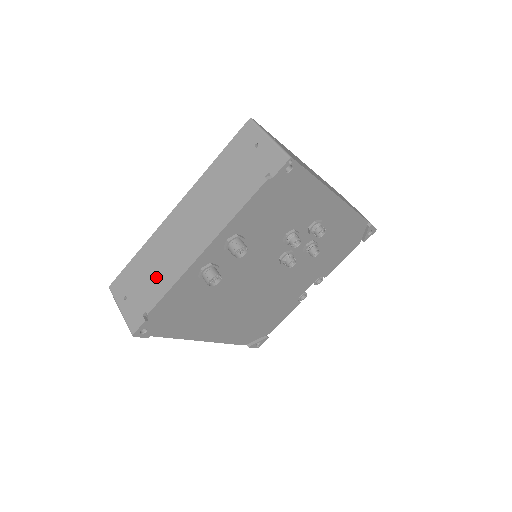
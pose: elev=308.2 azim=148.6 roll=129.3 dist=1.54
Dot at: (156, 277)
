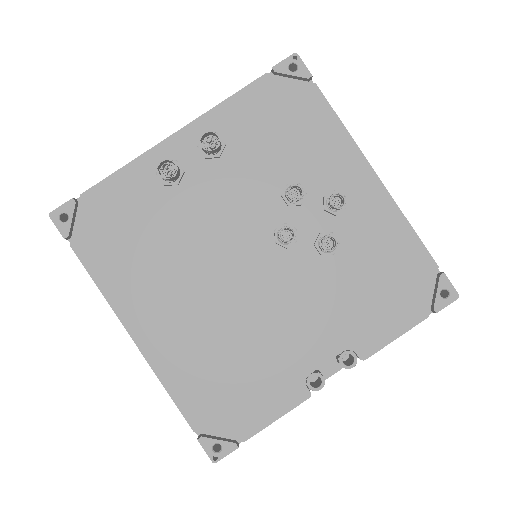
Dot at: occluded
